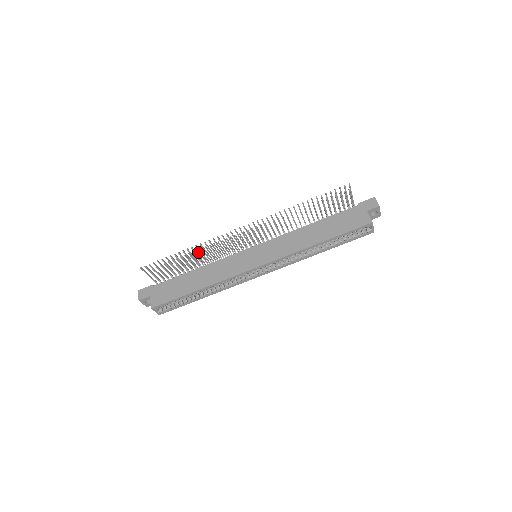
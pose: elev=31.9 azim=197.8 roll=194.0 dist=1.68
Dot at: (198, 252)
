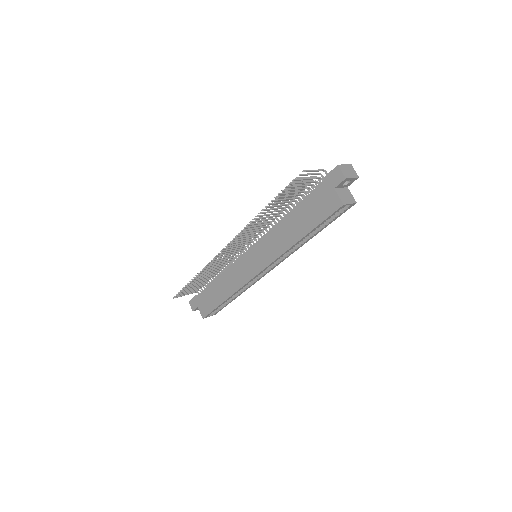
Dot at: occluded
